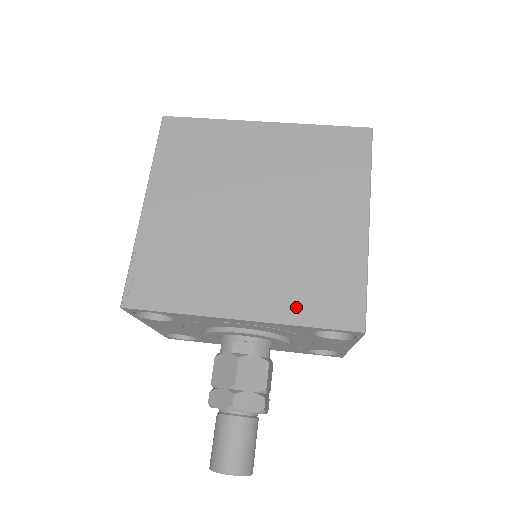
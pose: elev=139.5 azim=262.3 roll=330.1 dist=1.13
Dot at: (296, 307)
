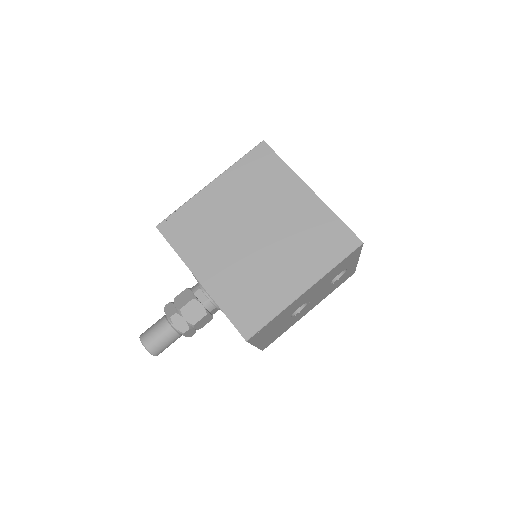
Dot at: (228, 299)
